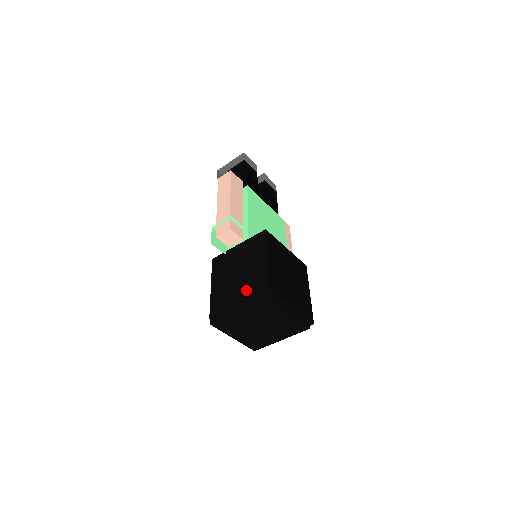
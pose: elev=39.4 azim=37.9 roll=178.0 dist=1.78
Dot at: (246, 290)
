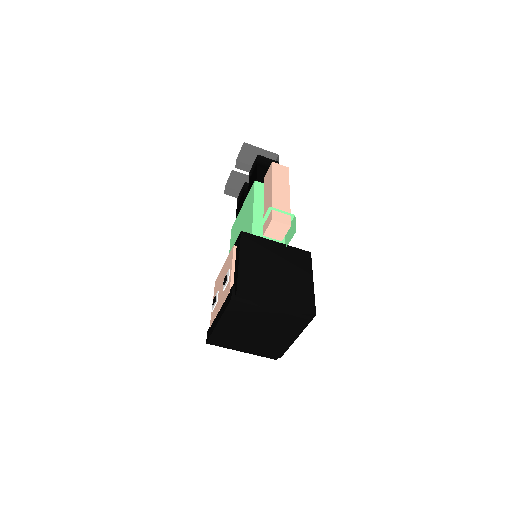
Dot at: (288, 296)
